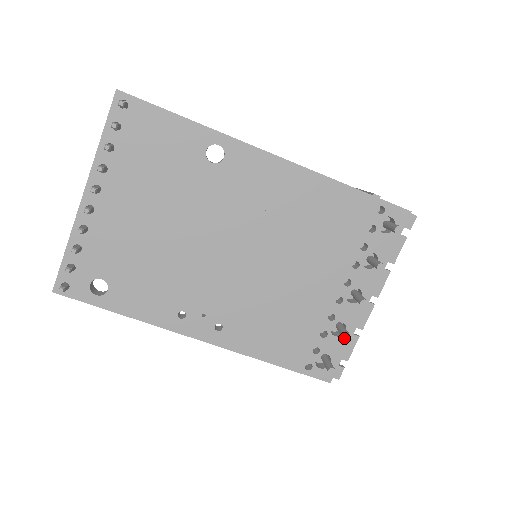
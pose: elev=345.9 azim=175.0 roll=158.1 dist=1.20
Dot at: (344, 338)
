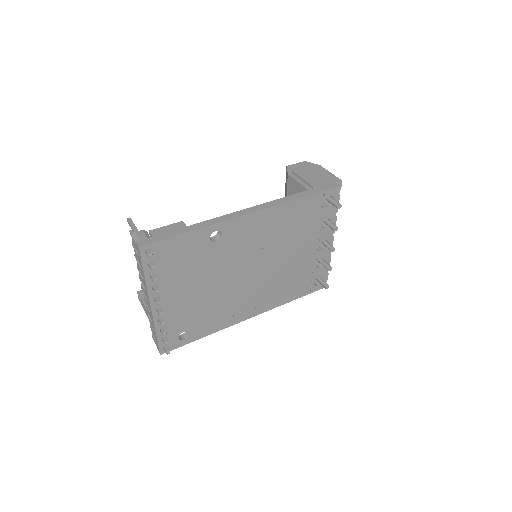
Dot at: occluded
